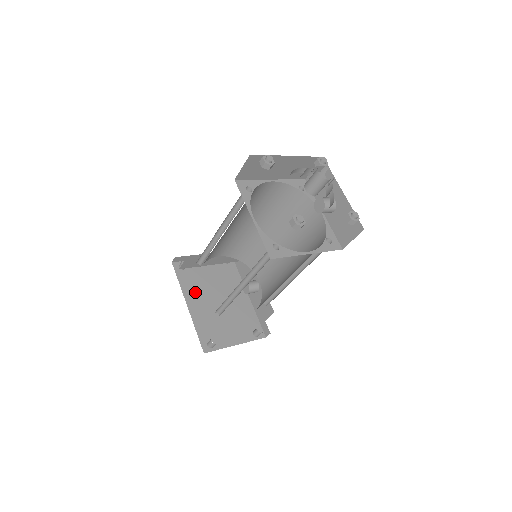
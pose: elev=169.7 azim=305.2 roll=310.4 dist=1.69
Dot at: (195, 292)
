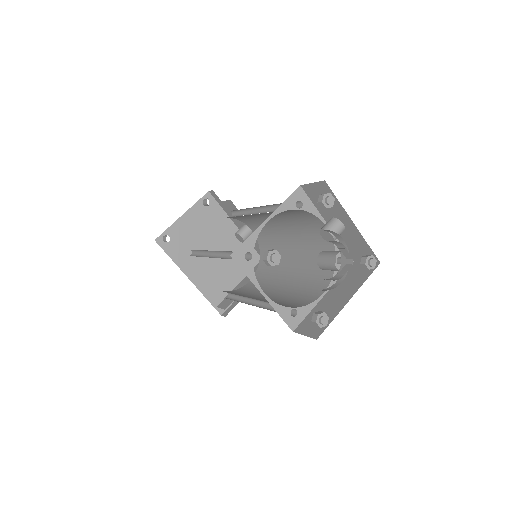
Dot at: (190, 260)
